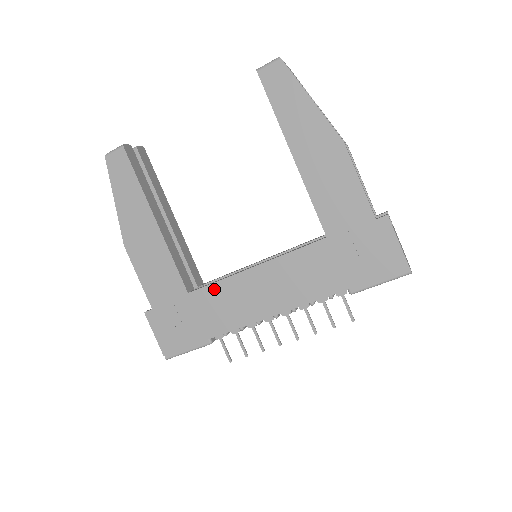
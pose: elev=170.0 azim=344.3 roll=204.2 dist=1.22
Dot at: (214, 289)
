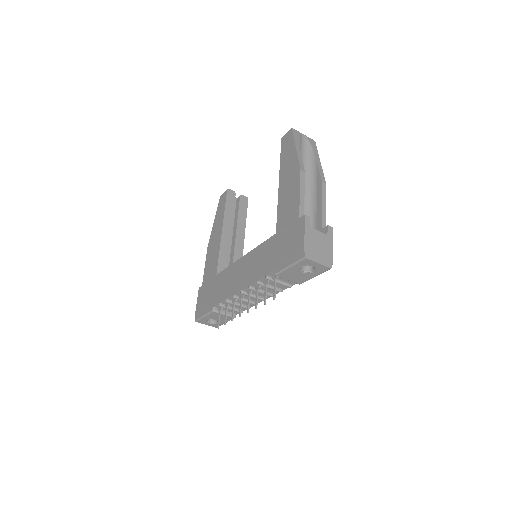
Dot at: (225, 272)
